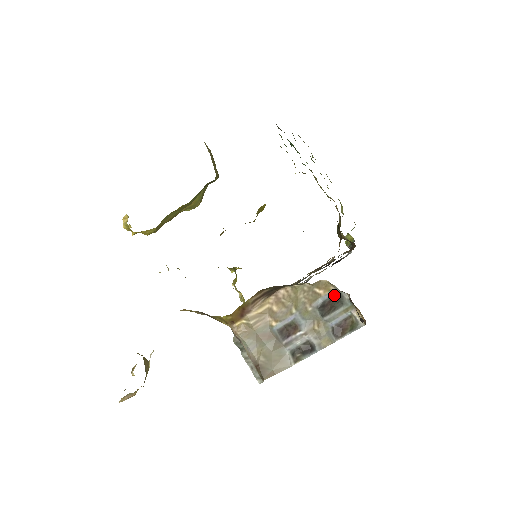
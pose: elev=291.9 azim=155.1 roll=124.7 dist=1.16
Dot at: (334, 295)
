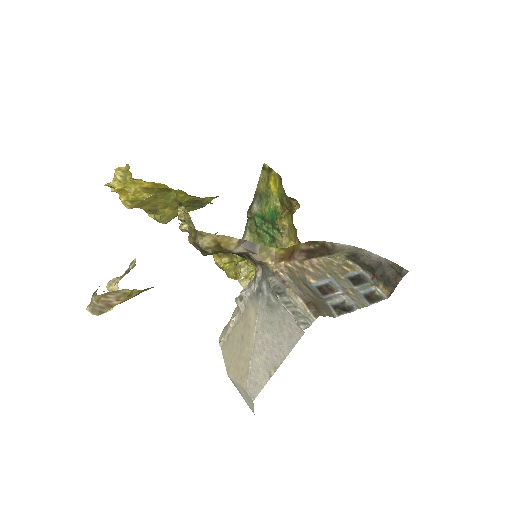
Dot at: (358, 275)
